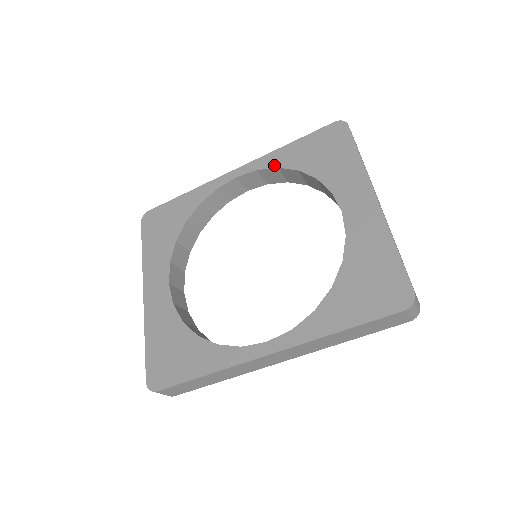
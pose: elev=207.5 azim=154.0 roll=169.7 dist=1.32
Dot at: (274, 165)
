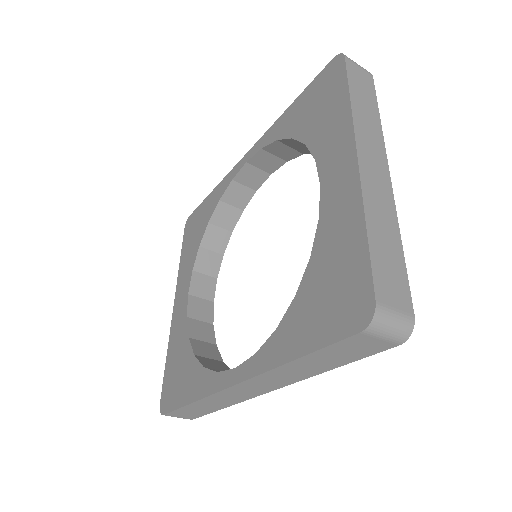
Dot at: (274, 138)
